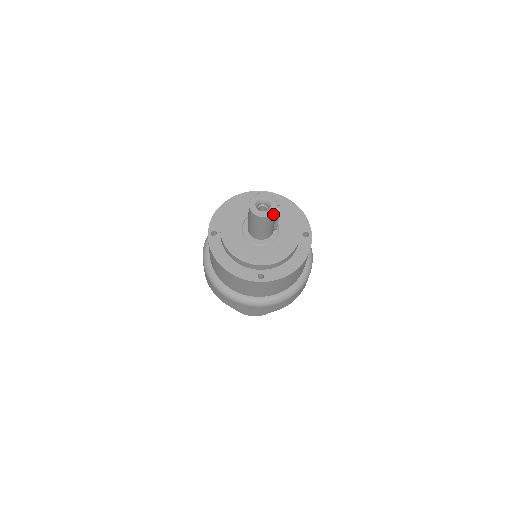
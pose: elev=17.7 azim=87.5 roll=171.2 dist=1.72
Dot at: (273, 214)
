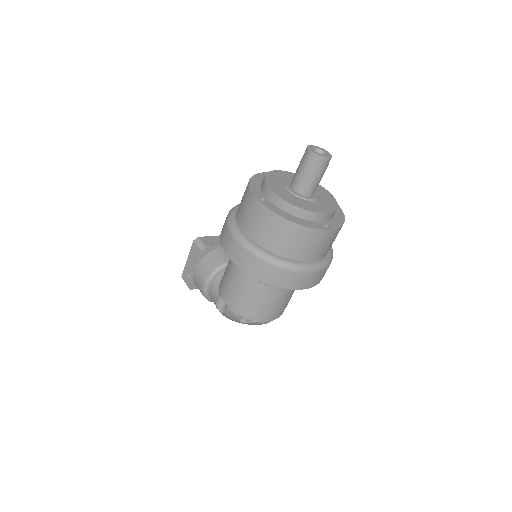
Dot at: occluded
